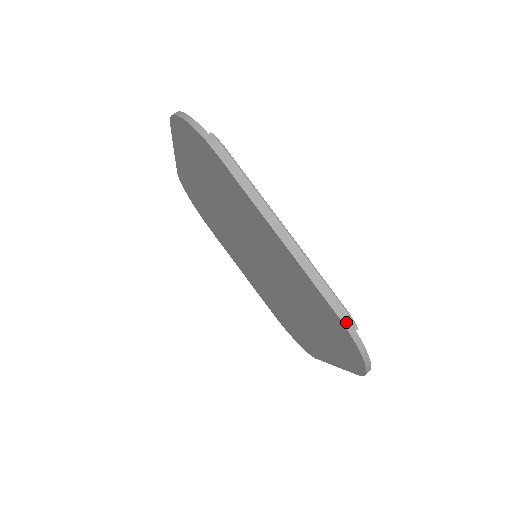
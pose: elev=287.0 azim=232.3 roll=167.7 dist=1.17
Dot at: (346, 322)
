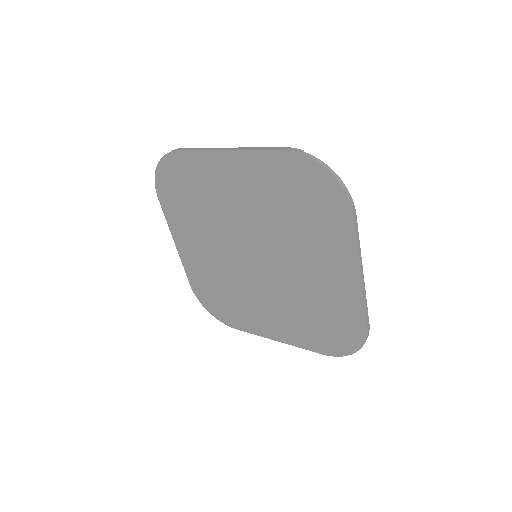
Dot at: (292, 150)
